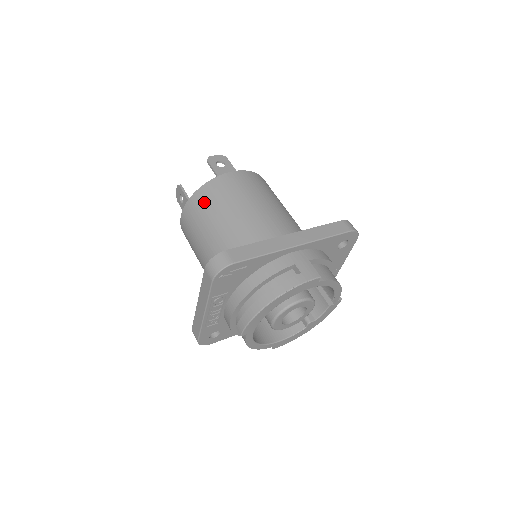
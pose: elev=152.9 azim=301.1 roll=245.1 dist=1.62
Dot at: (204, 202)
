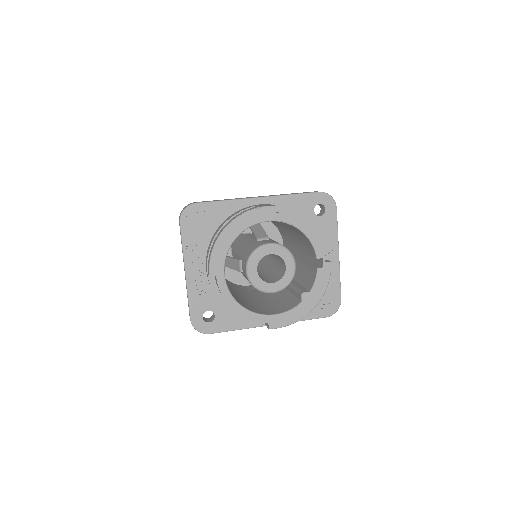
Dot at: occluded
